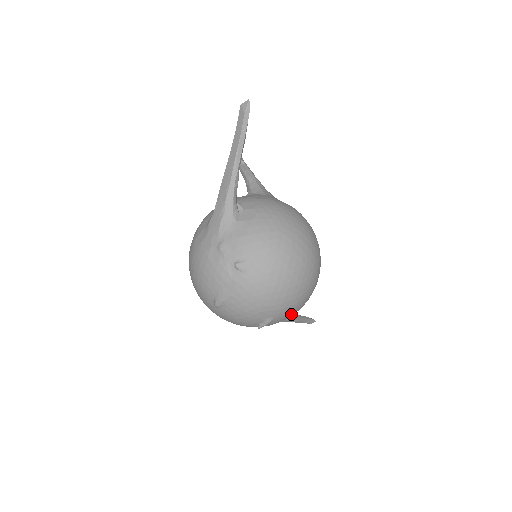
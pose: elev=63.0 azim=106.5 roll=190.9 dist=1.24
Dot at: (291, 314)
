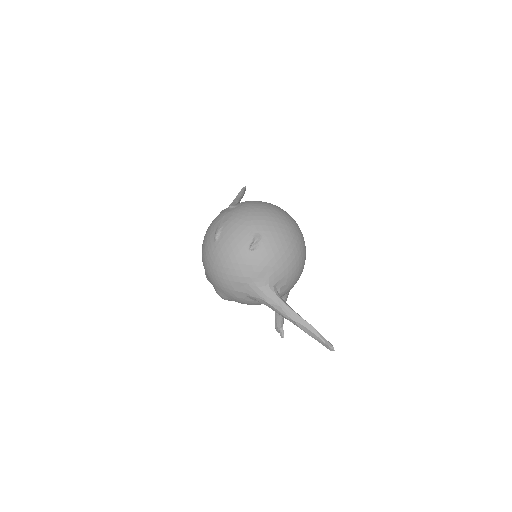
Dot at: (278, 243)
